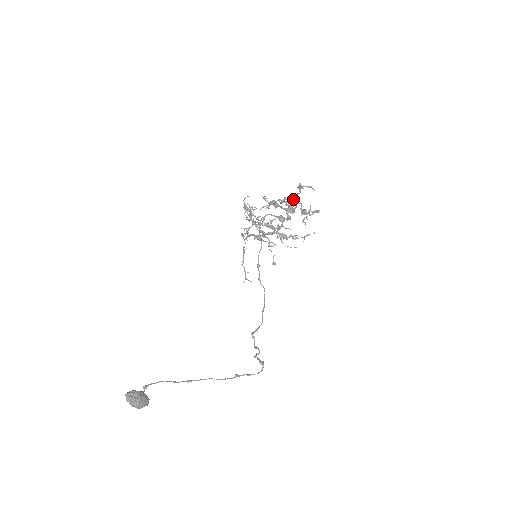
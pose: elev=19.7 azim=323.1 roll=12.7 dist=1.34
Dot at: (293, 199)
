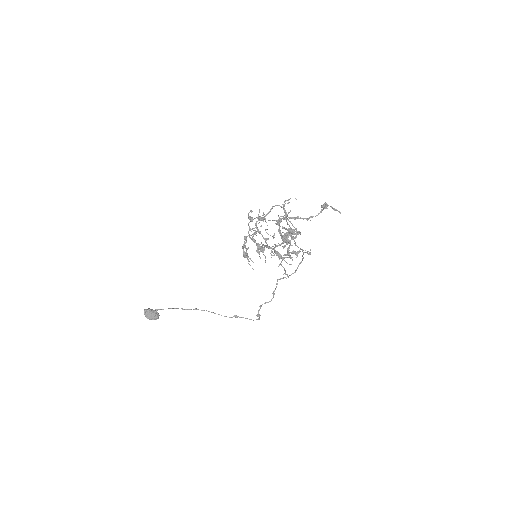
Dot at: (286, 235)
